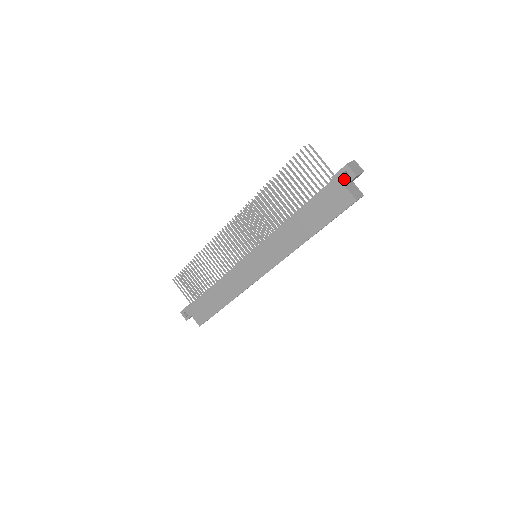
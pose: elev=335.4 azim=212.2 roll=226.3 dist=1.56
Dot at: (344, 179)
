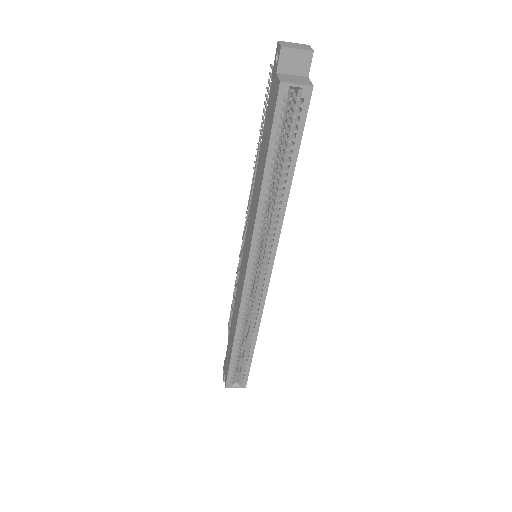
Dot at: (276, 64)
